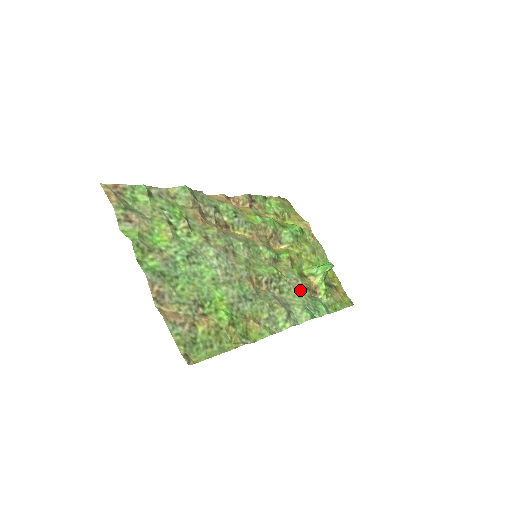
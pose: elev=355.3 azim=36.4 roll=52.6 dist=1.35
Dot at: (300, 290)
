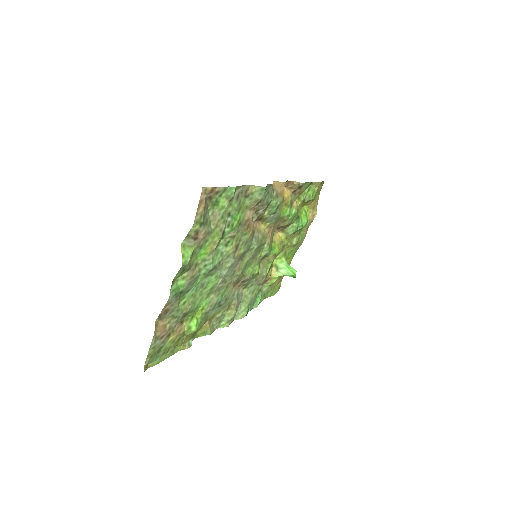
Dot at: (258, 285)
